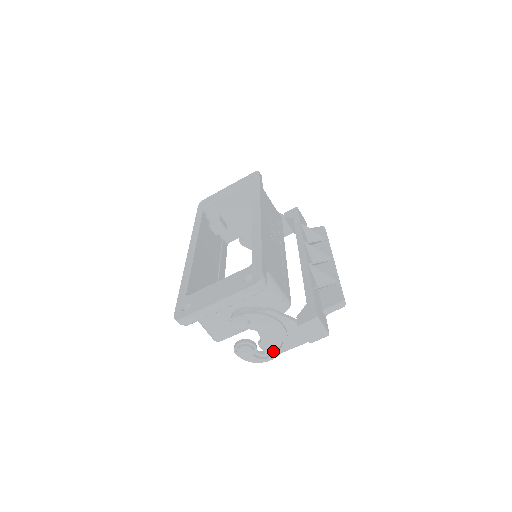
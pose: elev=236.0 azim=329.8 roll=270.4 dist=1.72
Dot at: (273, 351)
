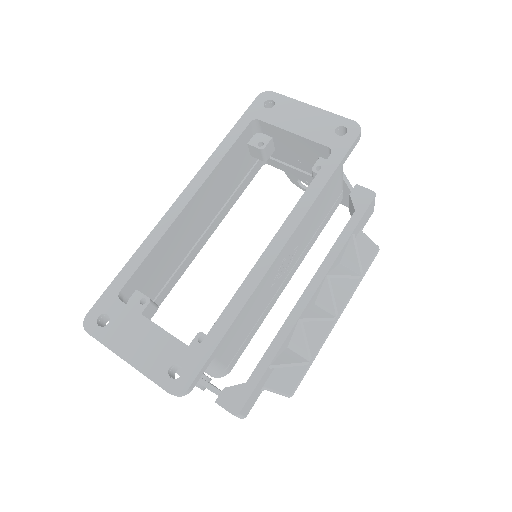
Dot at: occluded
